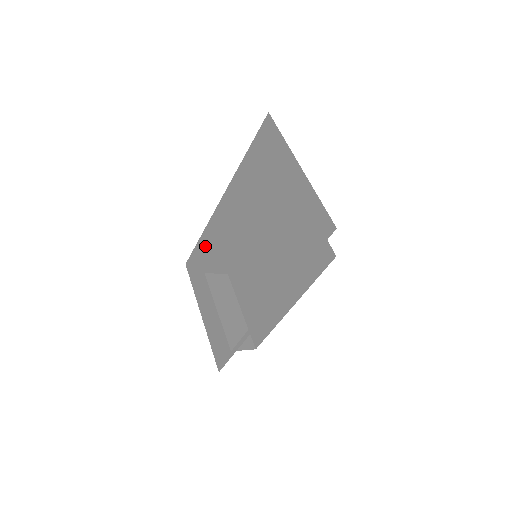
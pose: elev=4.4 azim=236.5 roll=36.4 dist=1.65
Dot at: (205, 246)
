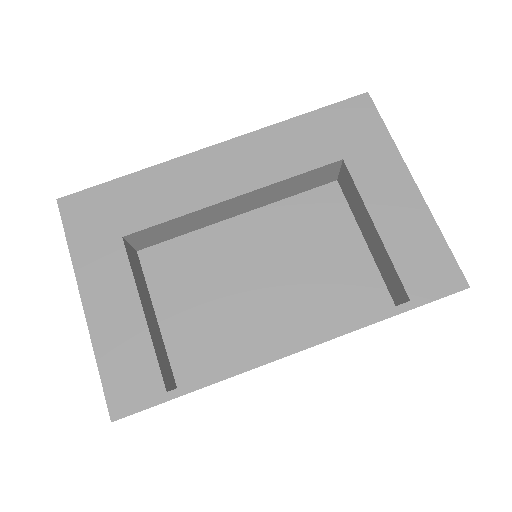
Dot at: (141, 194)
